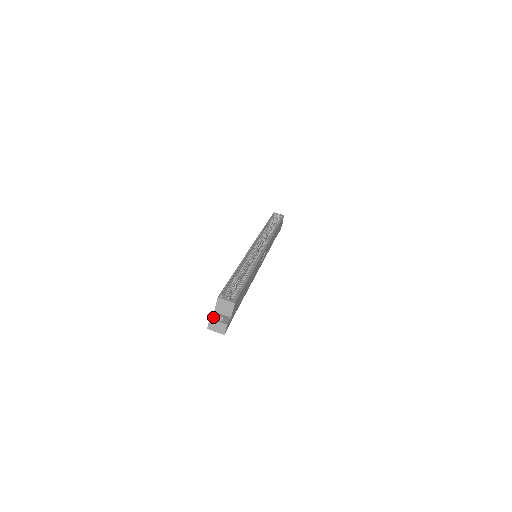
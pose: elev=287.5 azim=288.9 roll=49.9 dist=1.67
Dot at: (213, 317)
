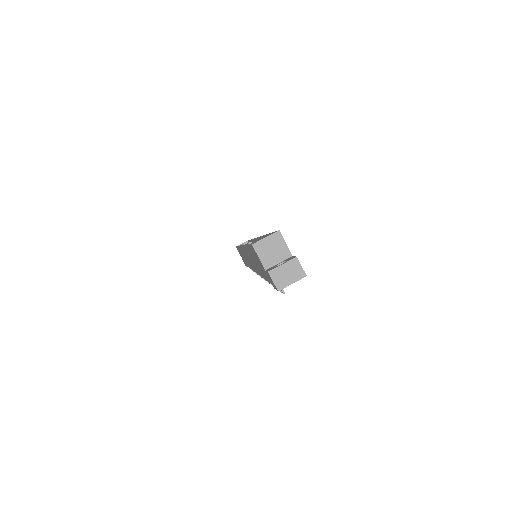
Dot at: (270, 269)
